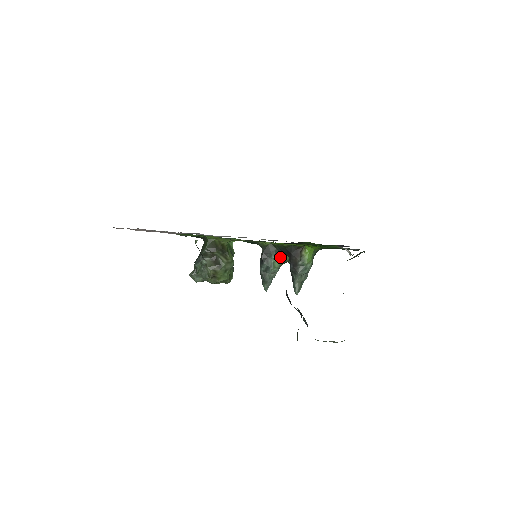
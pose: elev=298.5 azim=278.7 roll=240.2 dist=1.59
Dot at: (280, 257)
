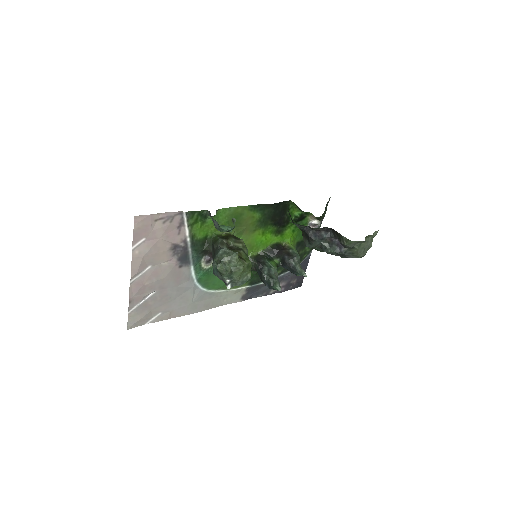
Dot at: (272, 261)
